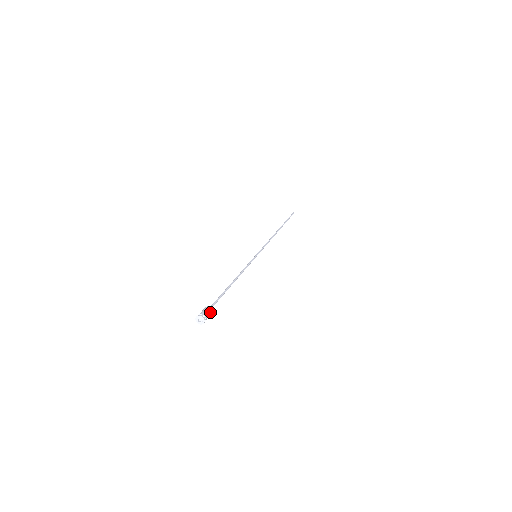
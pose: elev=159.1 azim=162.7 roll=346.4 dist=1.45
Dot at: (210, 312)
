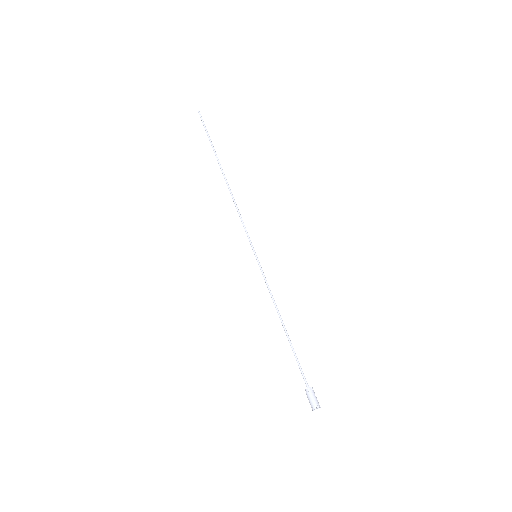
Dot at: (314, 393)
